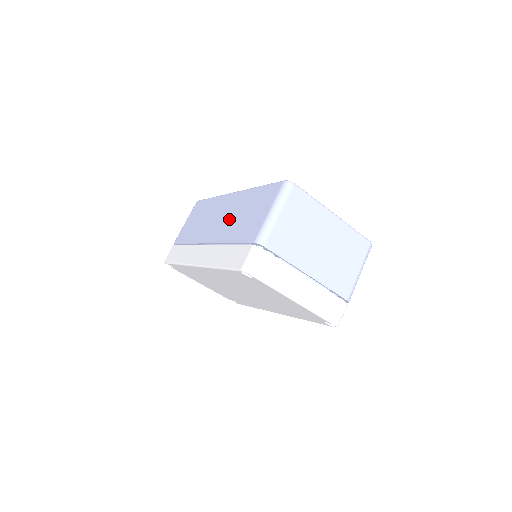
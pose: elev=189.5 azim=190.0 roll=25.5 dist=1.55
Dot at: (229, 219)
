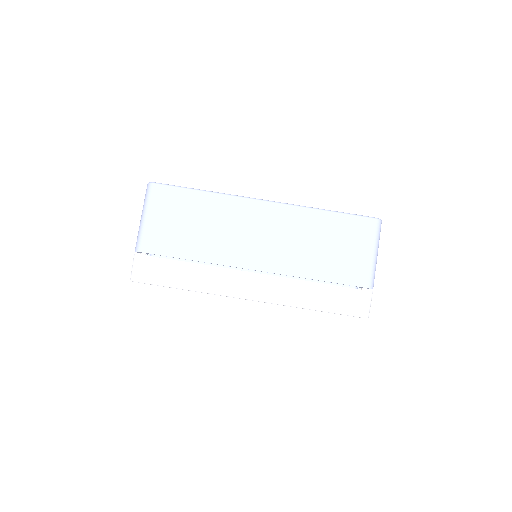
Dot at: (290, 244)
